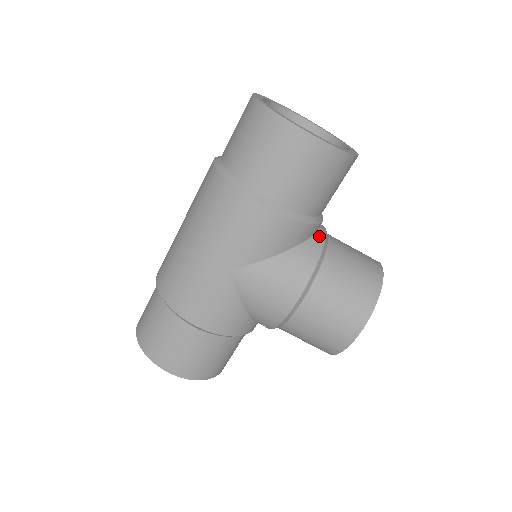
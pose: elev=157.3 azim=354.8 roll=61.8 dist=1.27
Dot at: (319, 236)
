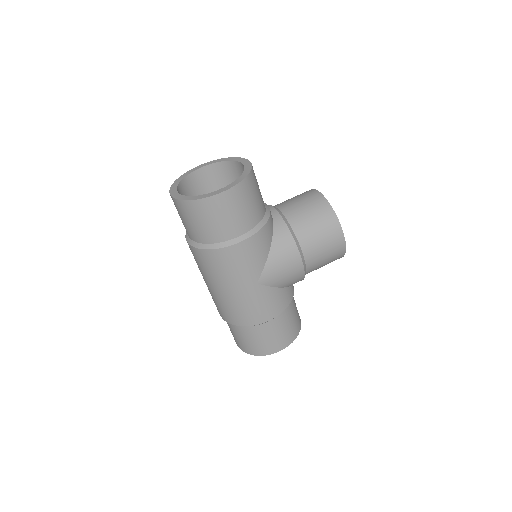
Dot at: (276, 217)
